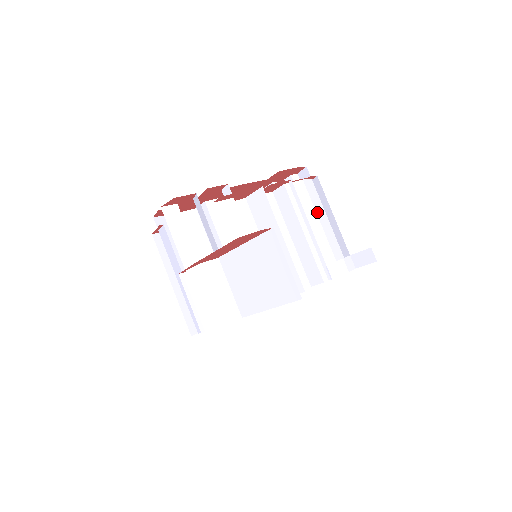
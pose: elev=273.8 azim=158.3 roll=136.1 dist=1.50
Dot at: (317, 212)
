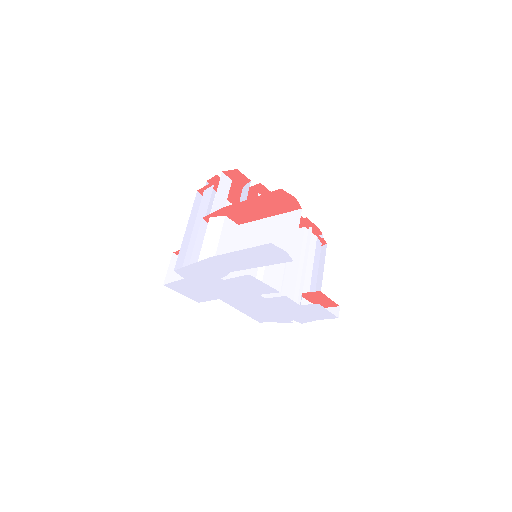
Dot at: (314, 263)
